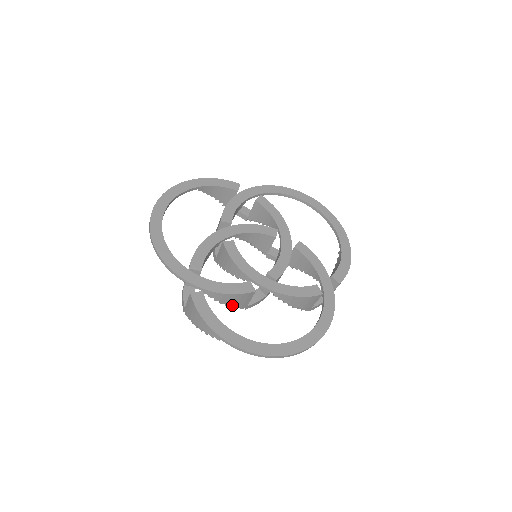
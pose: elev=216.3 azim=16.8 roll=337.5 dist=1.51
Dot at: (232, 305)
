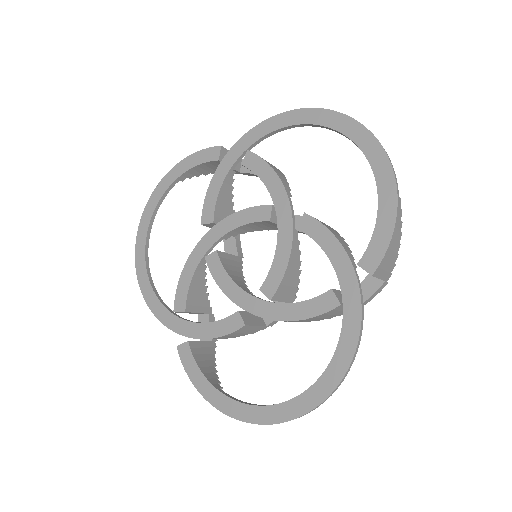
Dot at: (241, 335)
